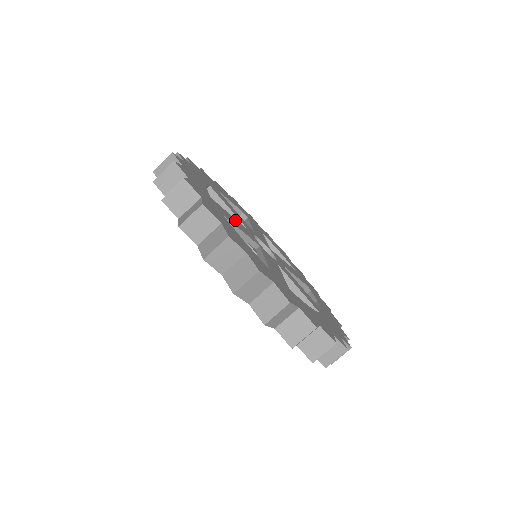
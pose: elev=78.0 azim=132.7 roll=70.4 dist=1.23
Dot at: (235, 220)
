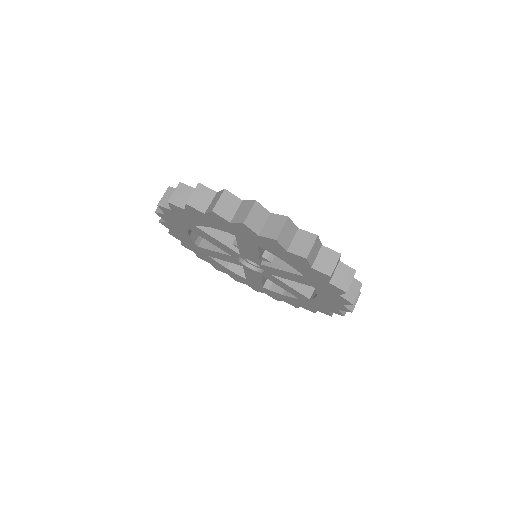
Dot at: occluded
